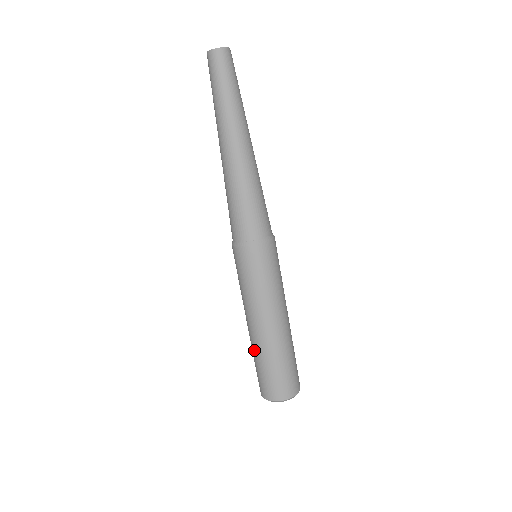
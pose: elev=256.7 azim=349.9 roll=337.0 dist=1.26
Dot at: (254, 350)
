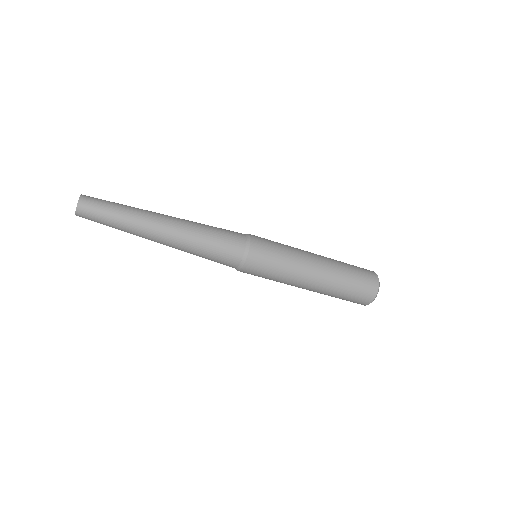
Dot at: (330, 293)
